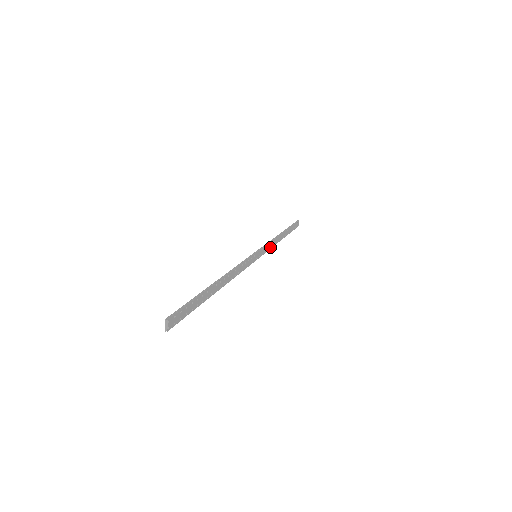
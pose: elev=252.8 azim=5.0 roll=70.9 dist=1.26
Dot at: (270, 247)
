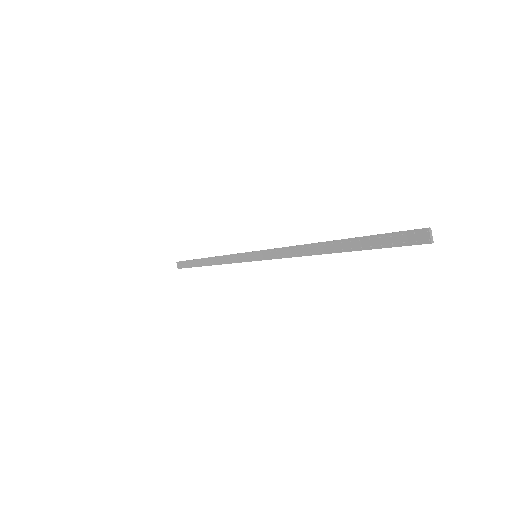
Dot at: (231, 261)
